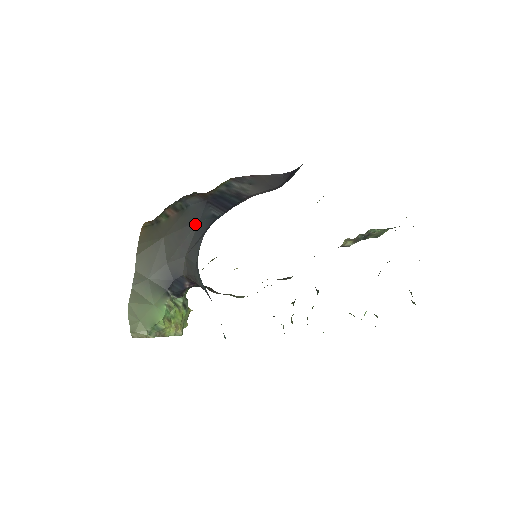
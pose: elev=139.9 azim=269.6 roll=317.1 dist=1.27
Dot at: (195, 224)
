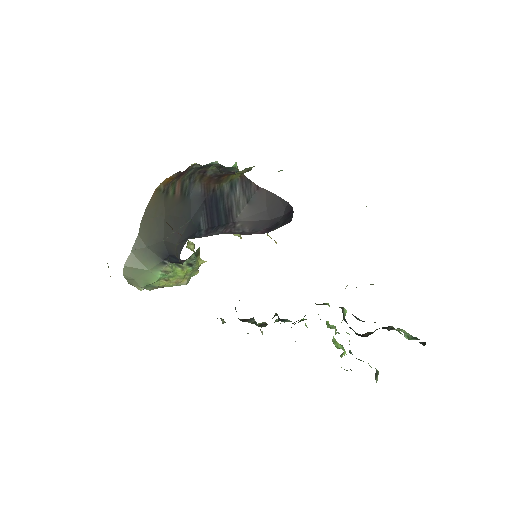
Dot at: (187, 220)
